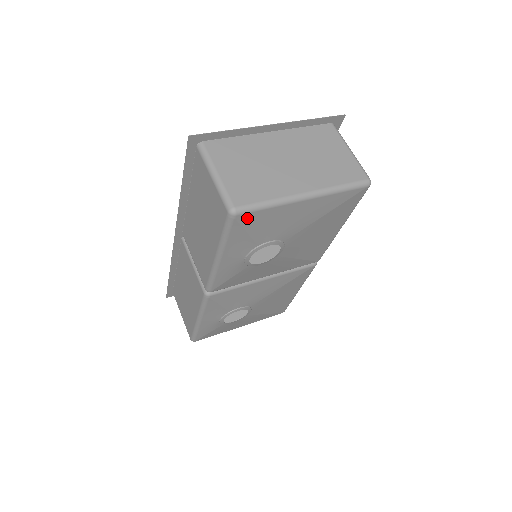
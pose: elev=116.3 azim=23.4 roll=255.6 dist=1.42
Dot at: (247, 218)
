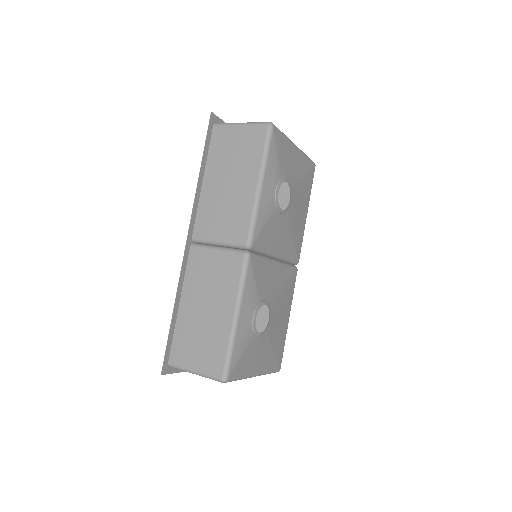
Dot at: (277, 136)
